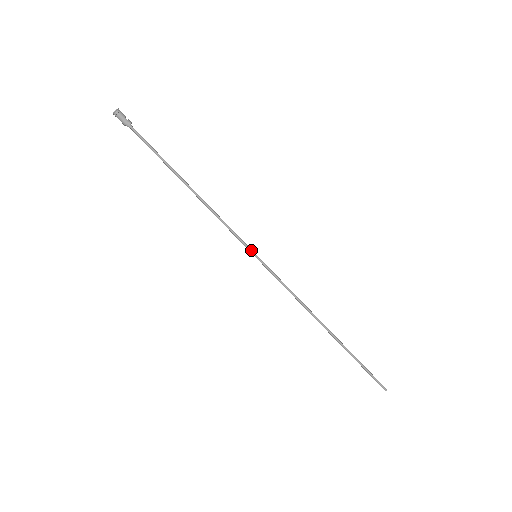
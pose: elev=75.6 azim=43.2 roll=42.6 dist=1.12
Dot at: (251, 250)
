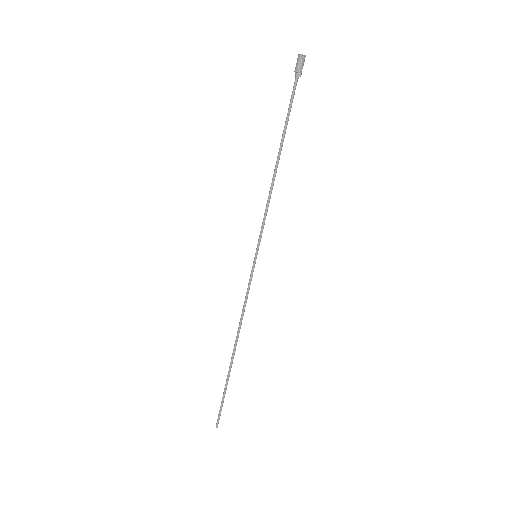
Dot at: occluded
